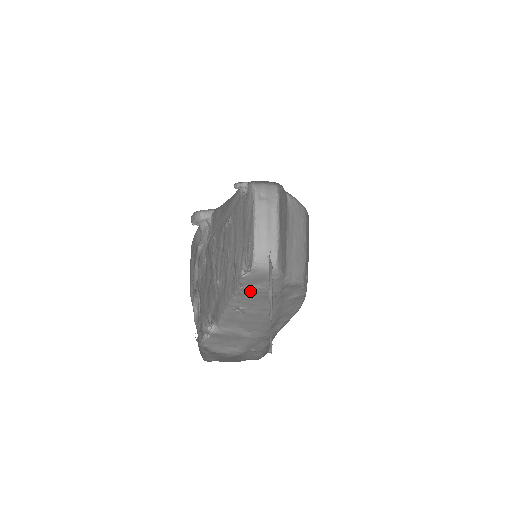
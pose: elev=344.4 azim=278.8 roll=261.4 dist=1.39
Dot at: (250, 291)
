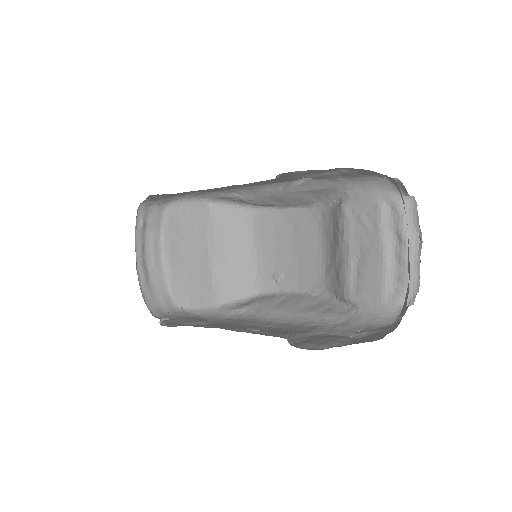
Dot at: (208, 325)
